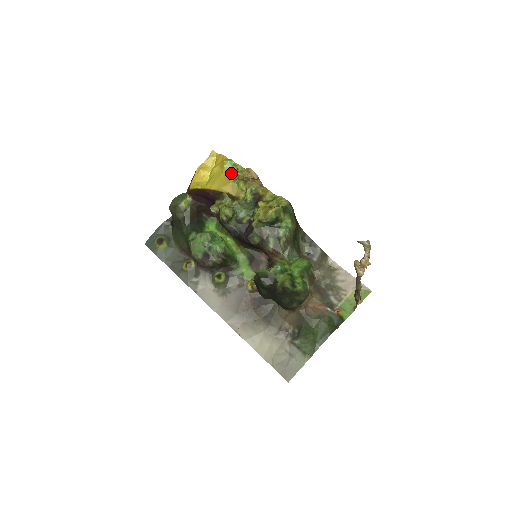
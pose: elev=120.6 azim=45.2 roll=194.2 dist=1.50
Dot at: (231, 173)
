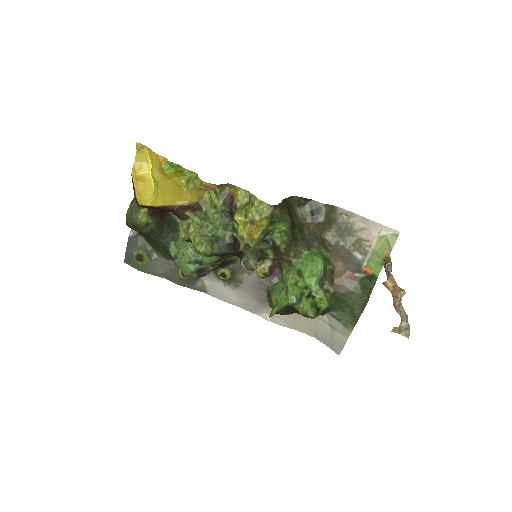
Dot at: (179, 176)
